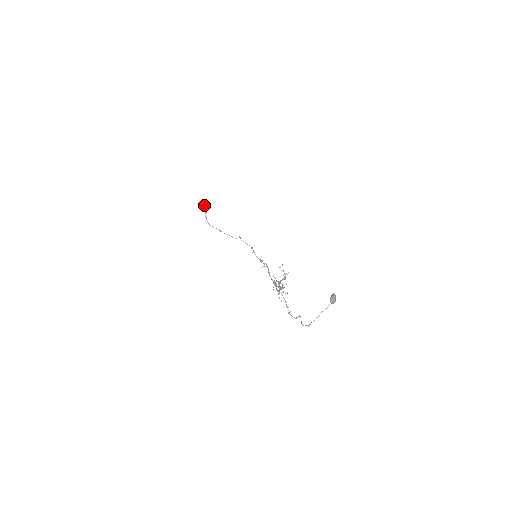
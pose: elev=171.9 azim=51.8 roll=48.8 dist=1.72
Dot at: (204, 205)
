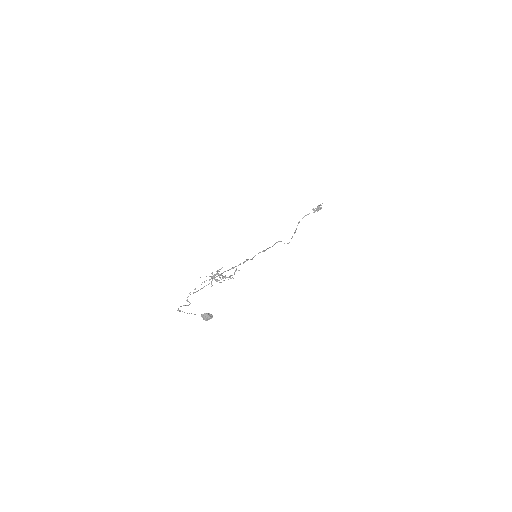
Dot at: (316, 208)
